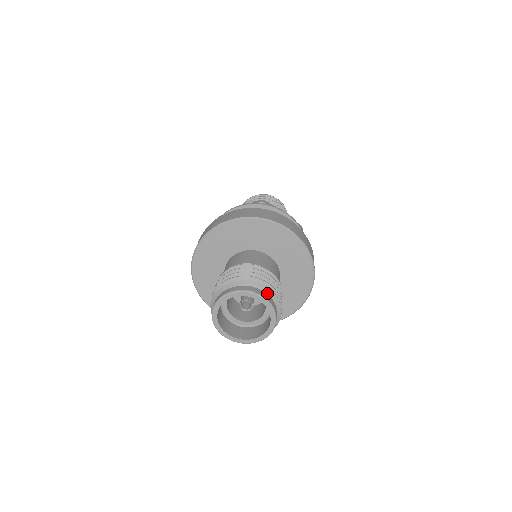
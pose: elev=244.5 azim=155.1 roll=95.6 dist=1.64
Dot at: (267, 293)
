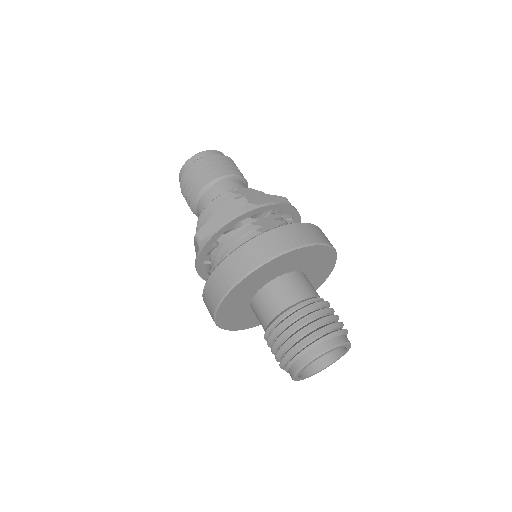
Dot at: occluded
